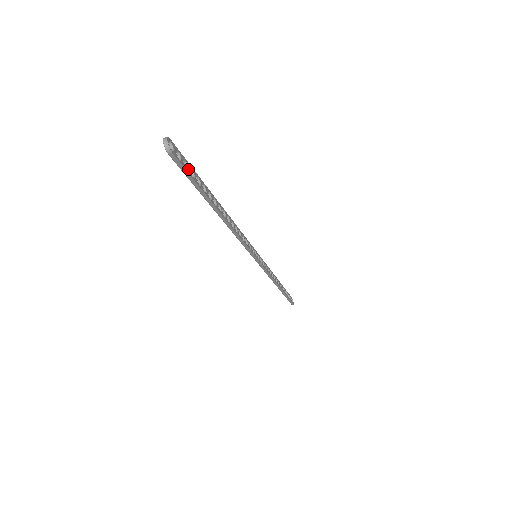
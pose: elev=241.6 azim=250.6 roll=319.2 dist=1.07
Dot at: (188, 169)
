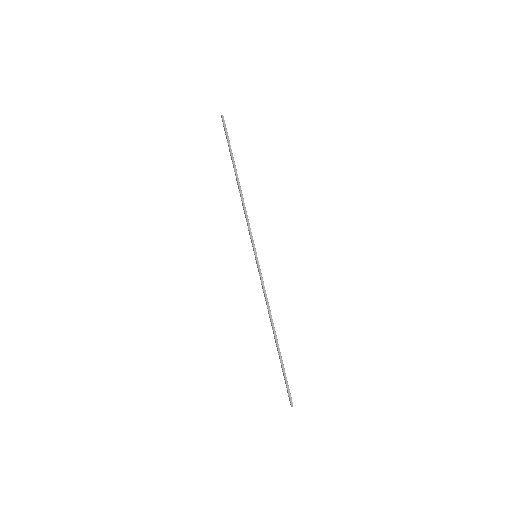
Dot at: occluded
